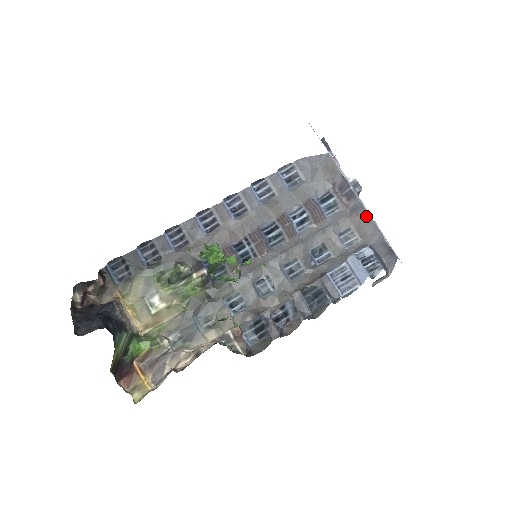
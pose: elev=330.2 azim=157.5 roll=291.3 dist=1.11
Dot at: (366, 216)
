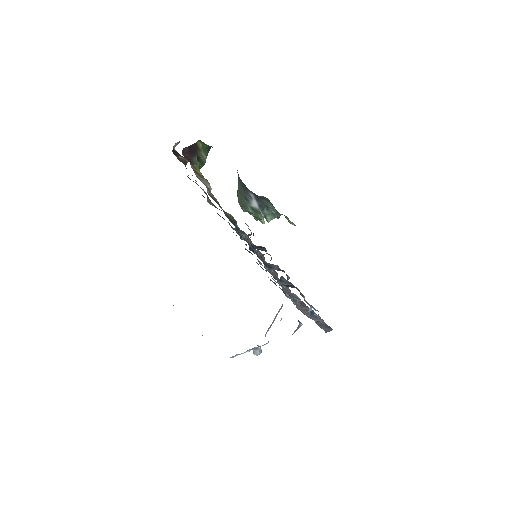
Dot at: occluded
